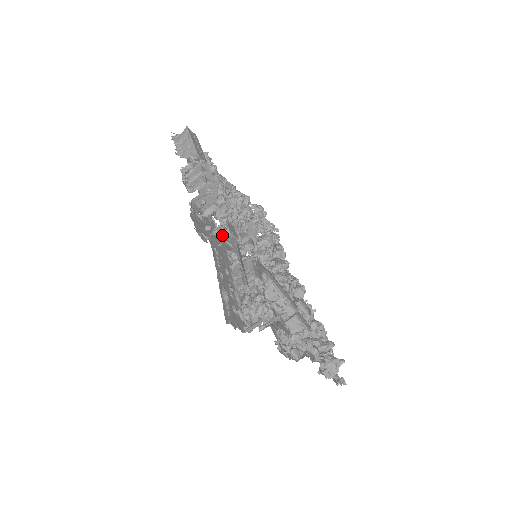
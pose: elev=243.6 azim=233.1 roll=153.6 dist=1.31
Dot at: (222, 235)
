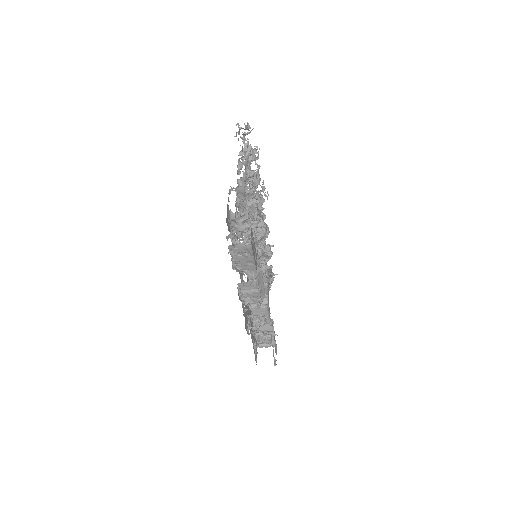
Dot at: occluded
